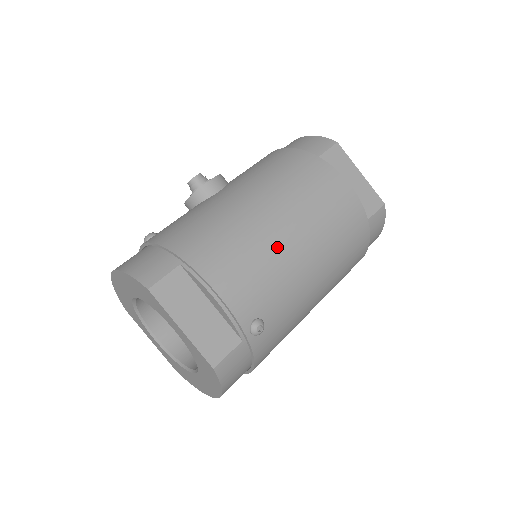
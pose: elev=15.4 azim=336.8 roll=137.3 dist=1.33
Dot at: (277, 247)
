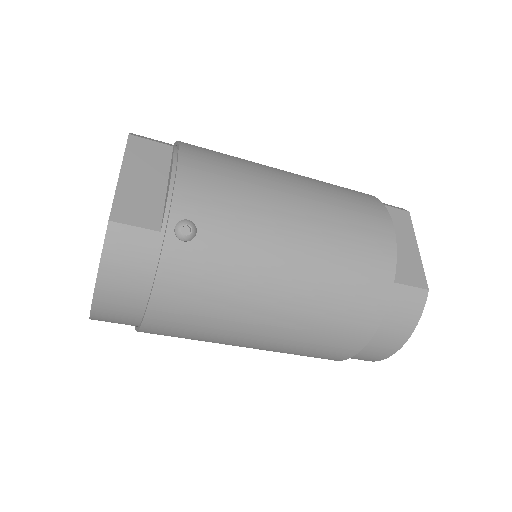
Dot at: (270, 196)
